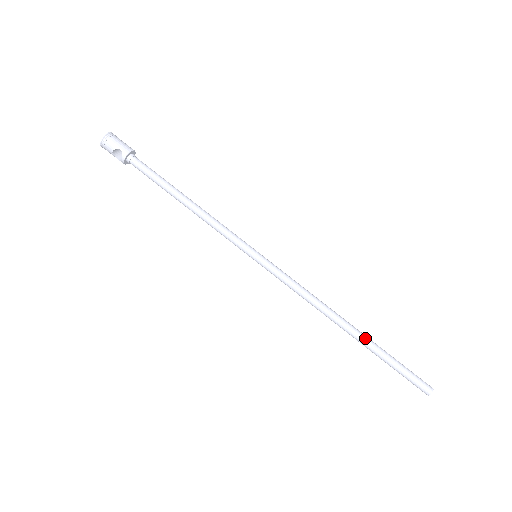
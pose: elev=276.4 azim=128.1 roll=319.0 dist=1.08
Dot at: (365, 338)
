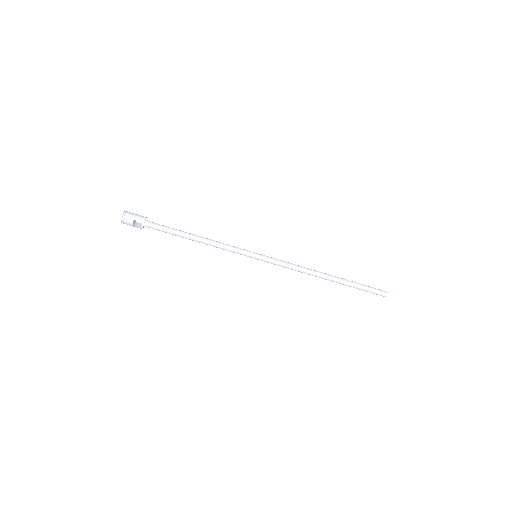
Dot at: (340, 279)
